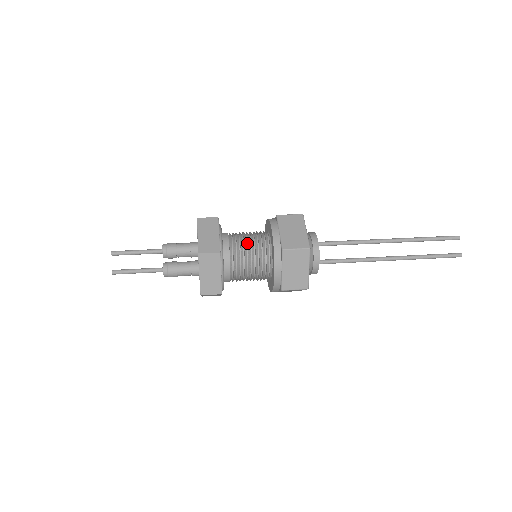
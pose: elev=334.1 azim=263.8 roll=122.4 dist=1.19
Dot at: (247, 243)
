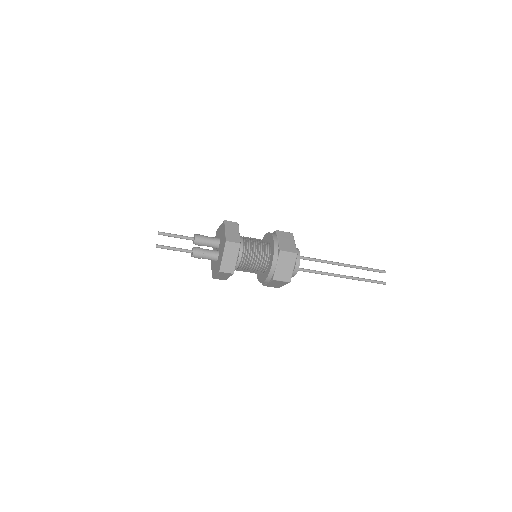
Dot at: (254, 244)
